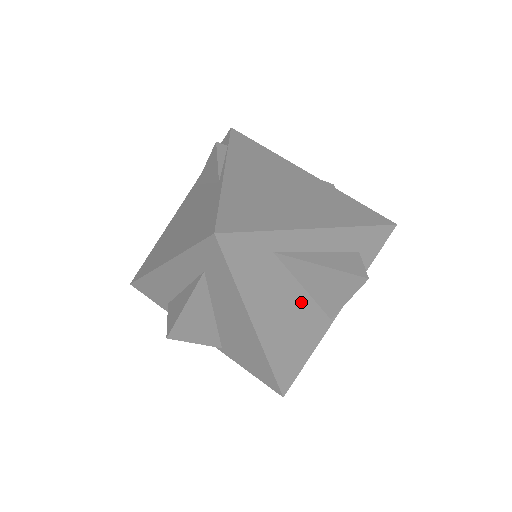
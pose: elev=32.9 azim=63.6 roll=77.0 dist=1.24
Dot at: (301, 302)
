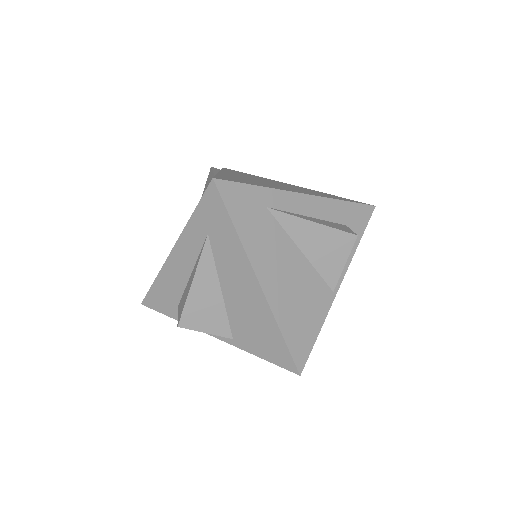
Dot at: (300, 265)
